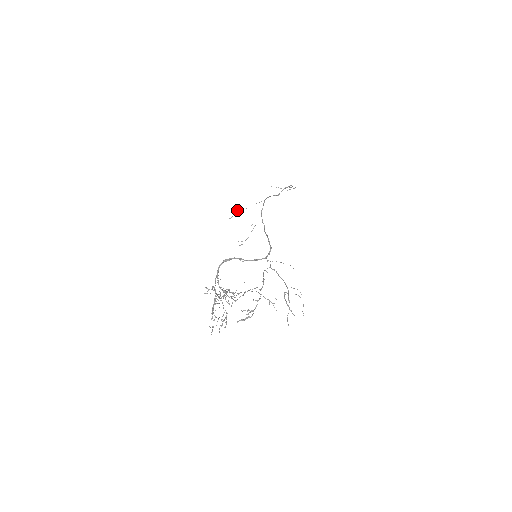
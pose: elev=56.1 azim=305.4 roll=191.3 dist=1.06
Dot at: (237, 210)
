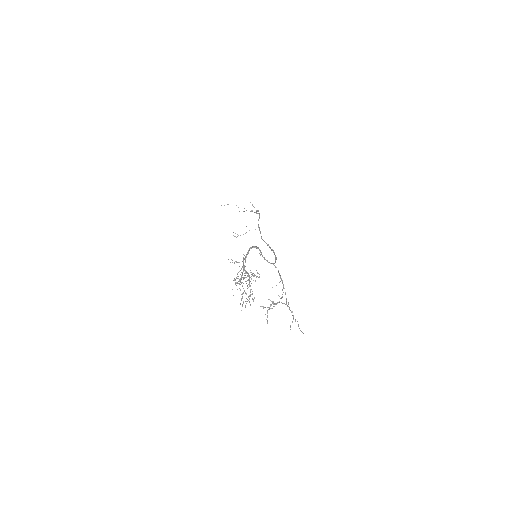
Dot at: occluded
